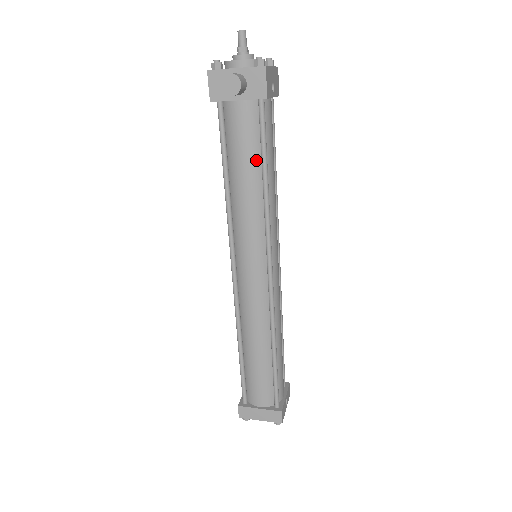
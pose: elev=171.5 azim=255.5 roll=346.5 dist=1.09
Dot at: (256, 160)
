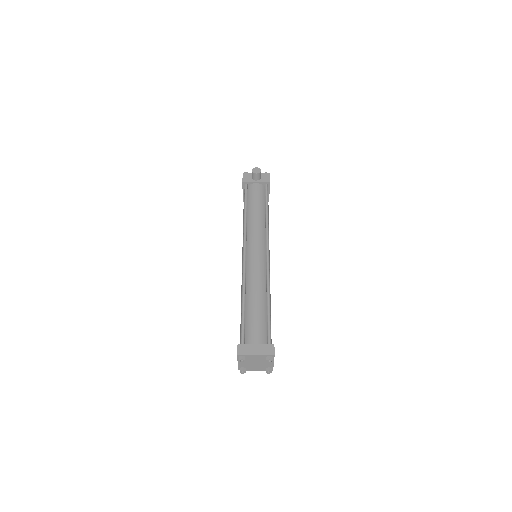
Dot at: (262, 204)
